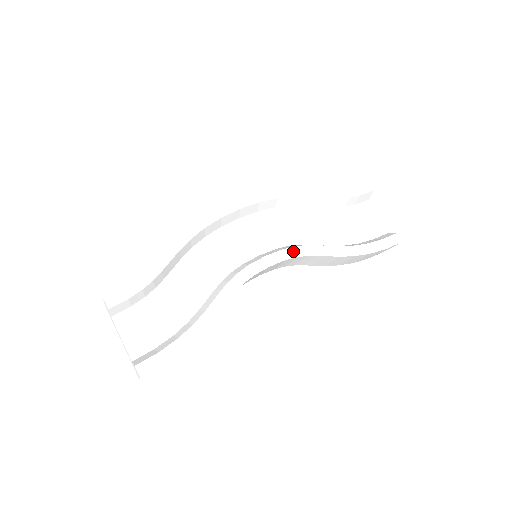
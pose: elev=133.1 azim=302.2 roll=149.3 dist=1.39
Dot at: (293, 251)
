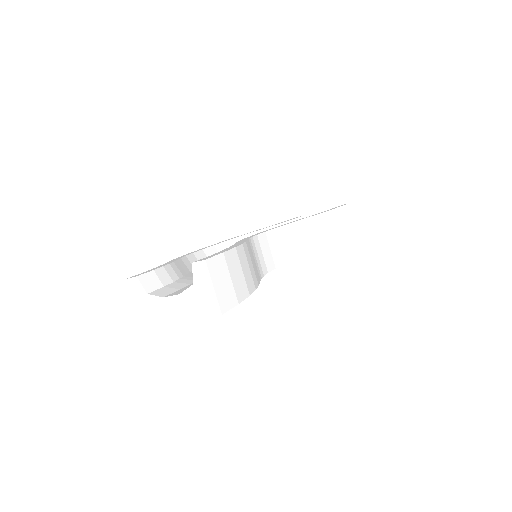
Dot at: occluded
